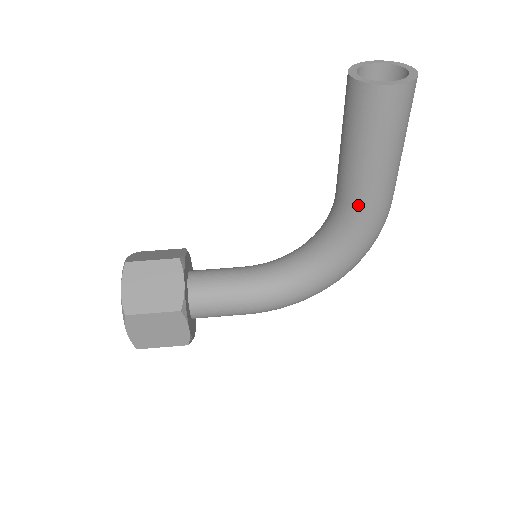
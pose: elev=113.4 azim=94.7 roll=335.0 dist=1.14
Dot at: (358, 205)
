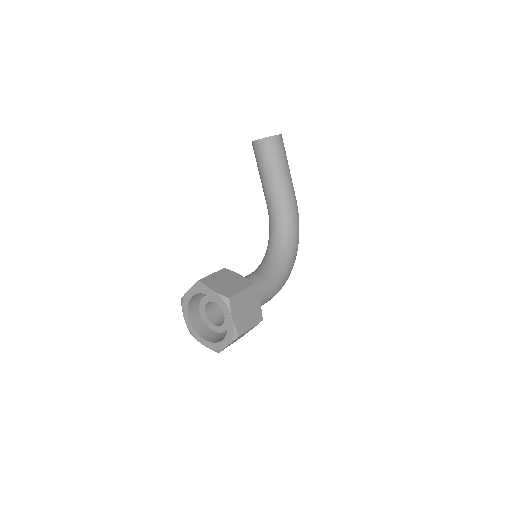
Dot at: (288, 199)
